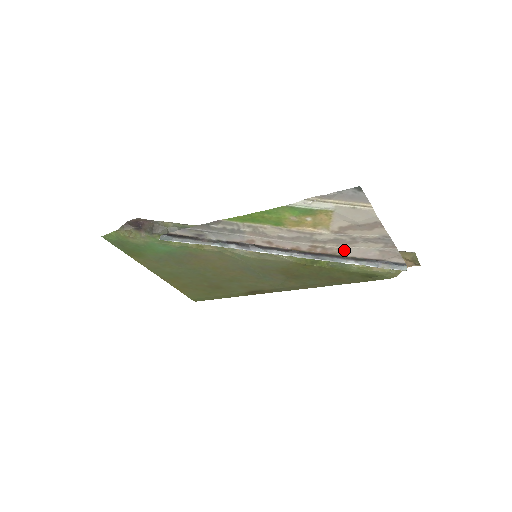
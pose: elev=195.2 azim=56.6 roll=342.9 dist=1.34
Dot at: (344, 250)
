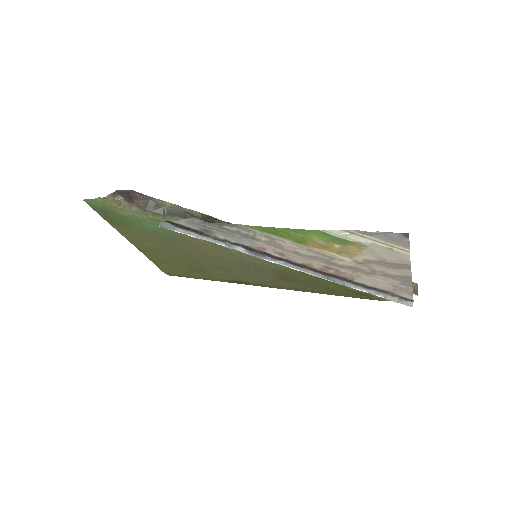
Dot at: (358, 277)
